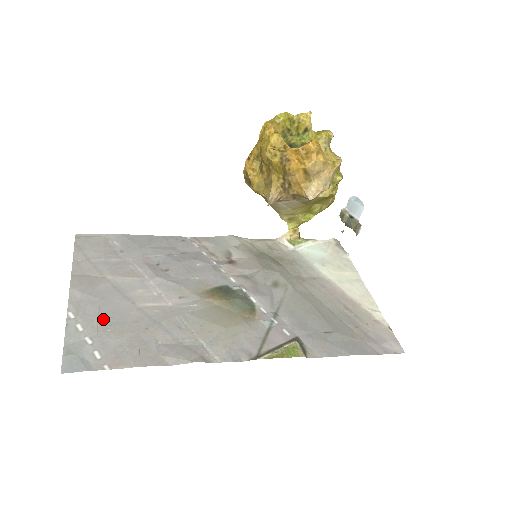
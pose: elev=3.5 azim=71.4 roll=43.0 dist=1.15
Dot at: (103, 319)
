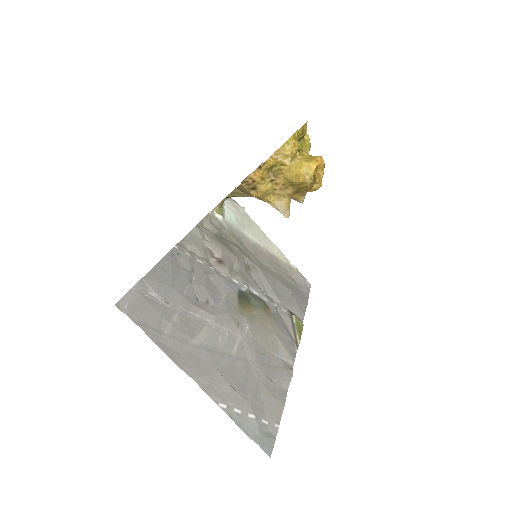
Dot at: (238, 389)
